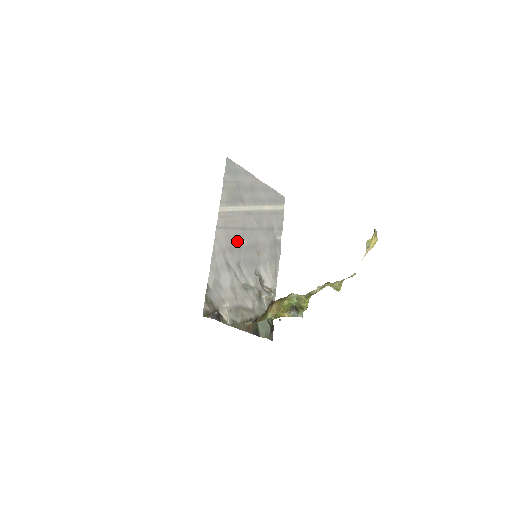
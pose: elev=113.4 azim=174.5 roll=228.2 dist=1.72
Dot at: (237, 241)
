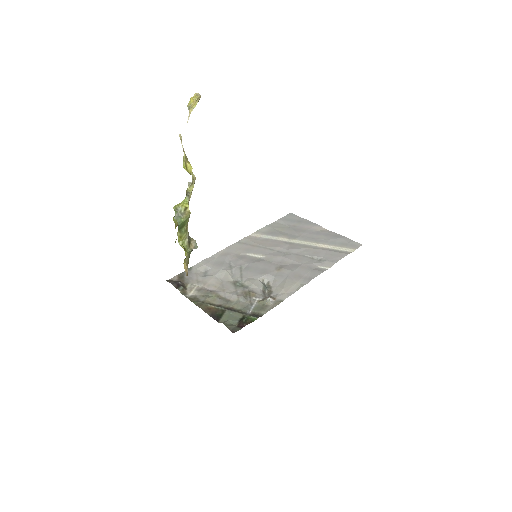
Dot at: (255, 255)
